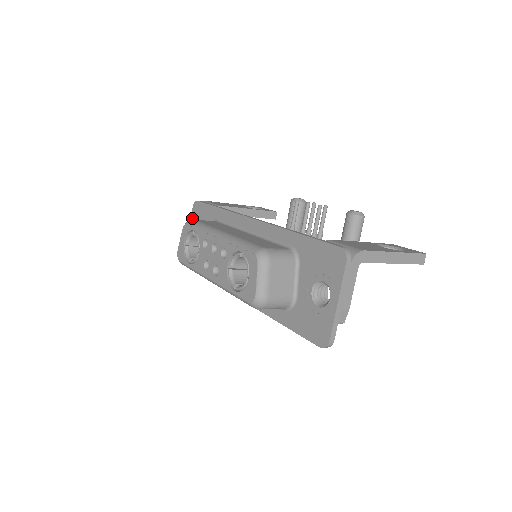
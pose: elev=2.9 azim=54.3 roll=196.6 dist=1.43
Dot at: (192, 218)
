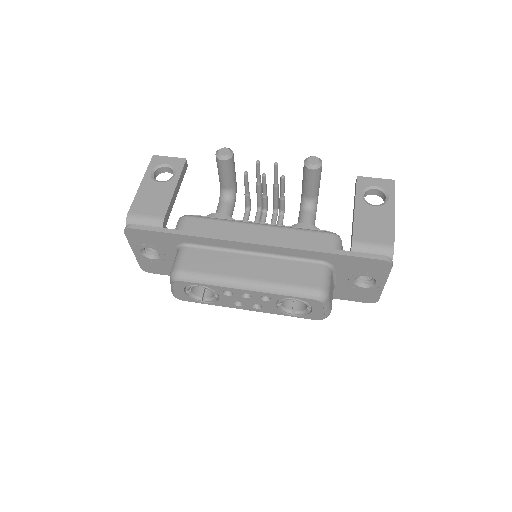
Dot at: (131, 241)
